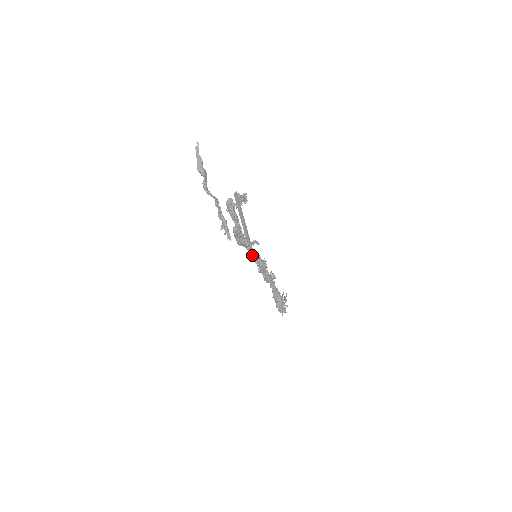
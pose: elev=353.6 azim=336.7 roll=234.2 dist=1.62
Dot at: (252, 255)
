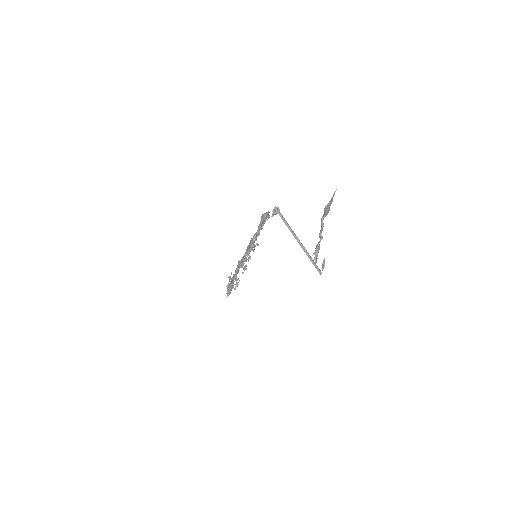
Dot at: occluded
